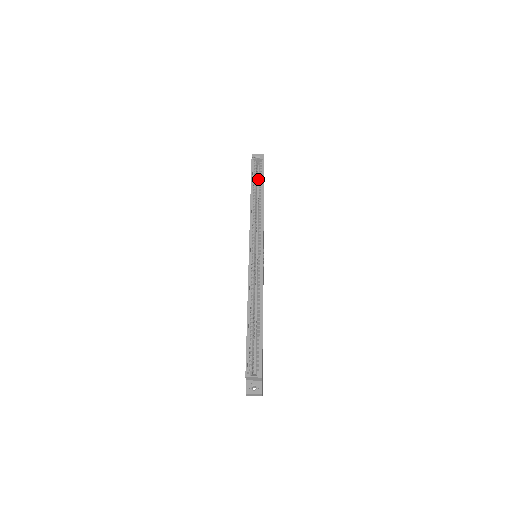
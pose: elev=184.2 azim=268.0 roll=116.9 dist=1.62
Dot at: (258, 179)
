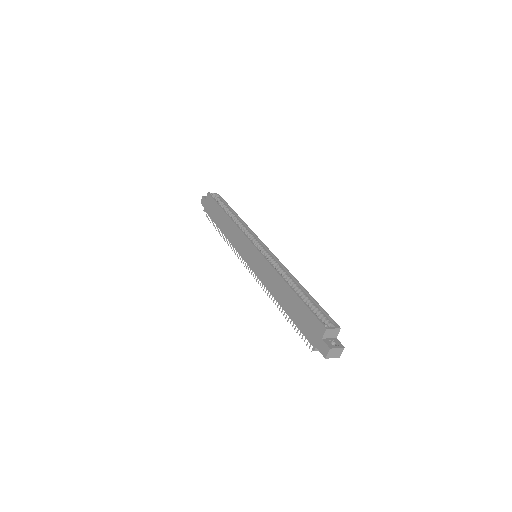
Dot at: occluded
